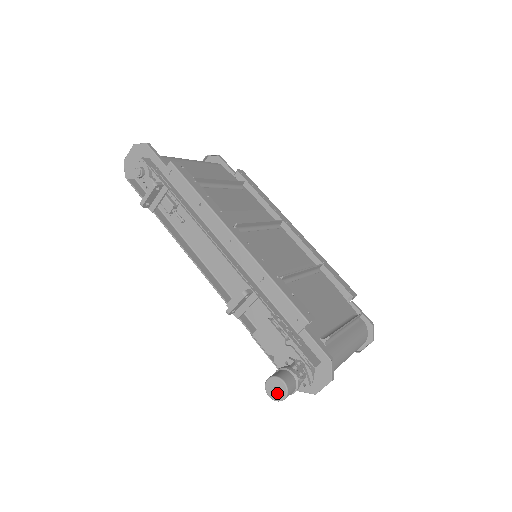
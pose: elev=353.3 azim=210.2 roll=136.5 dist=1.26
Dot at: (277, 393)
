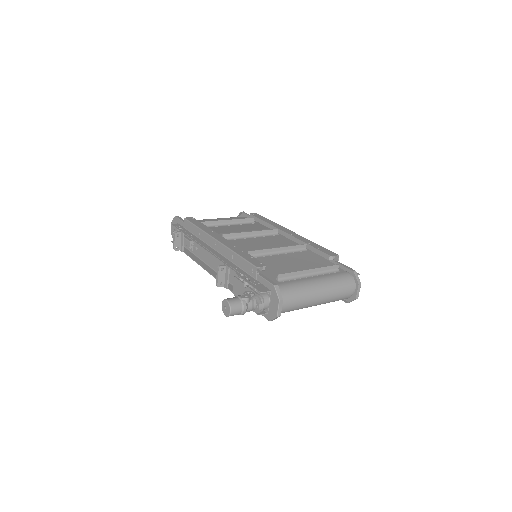
Dot at: (227, 310)
